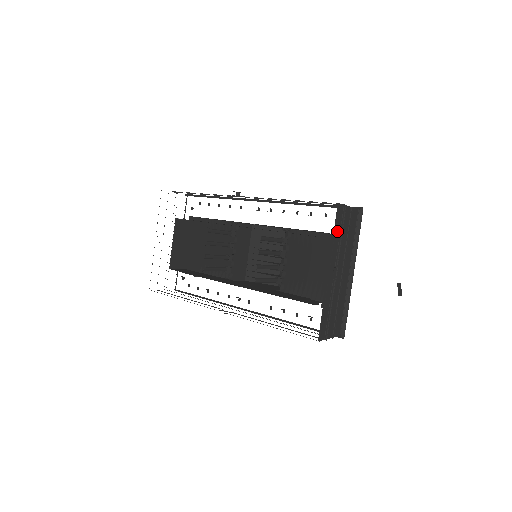
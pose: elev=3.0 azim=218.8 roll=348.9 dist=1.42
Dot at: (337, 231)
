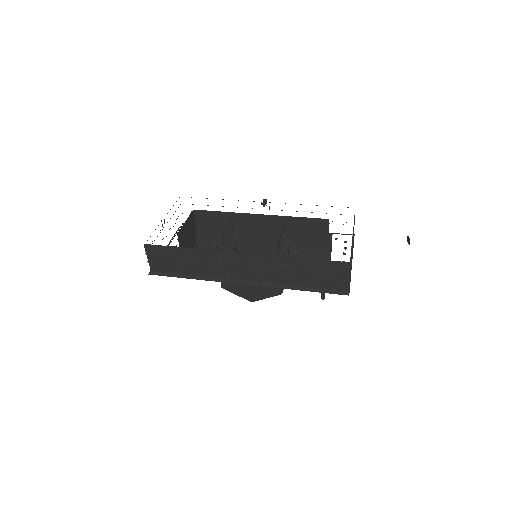
Dot at: occluded
